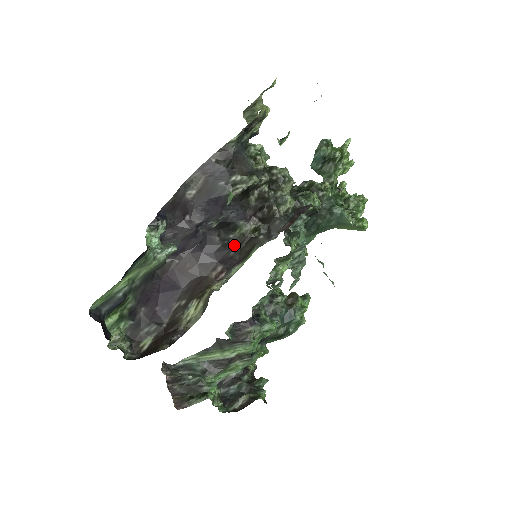
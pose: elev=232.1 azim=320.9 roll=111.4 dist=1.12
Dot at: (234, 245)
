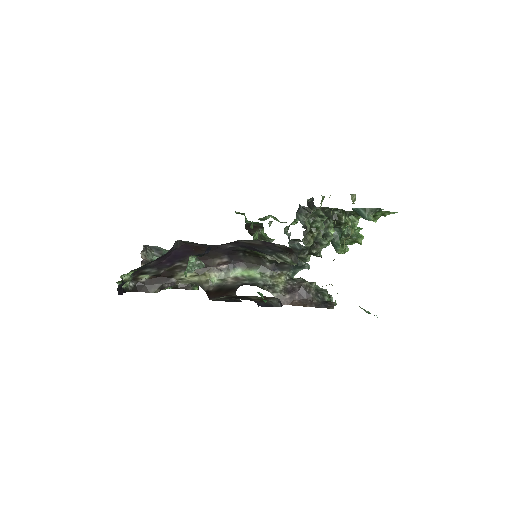
Dot at: (247, 252)
